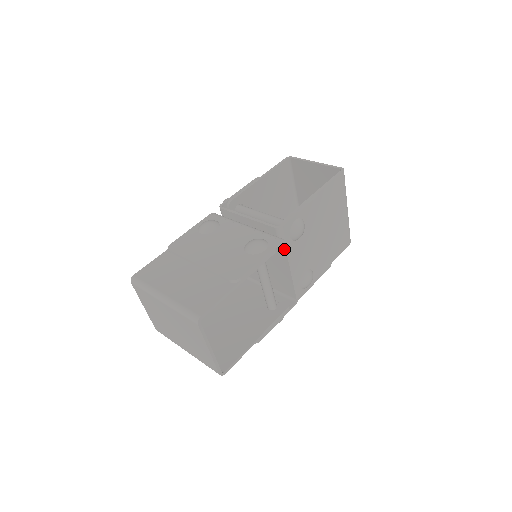
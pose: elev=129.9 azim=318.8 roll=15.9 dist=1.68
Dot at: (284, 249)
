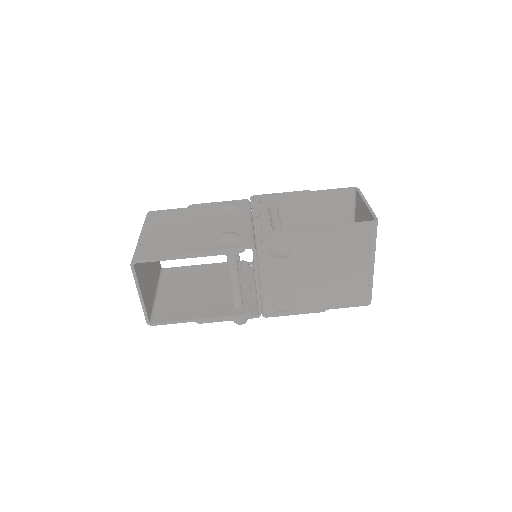
Dot at: (253, 256)
